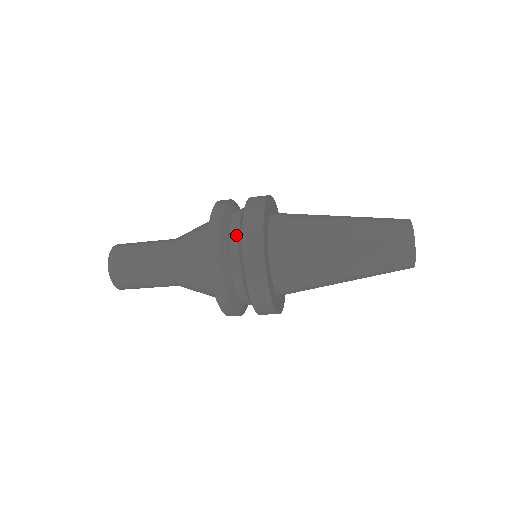
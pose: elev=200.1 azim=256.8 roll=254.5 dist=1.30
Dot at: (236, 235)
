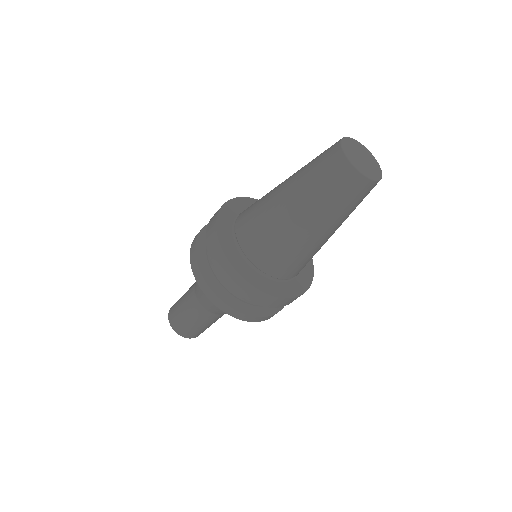
Dot at: occluded
